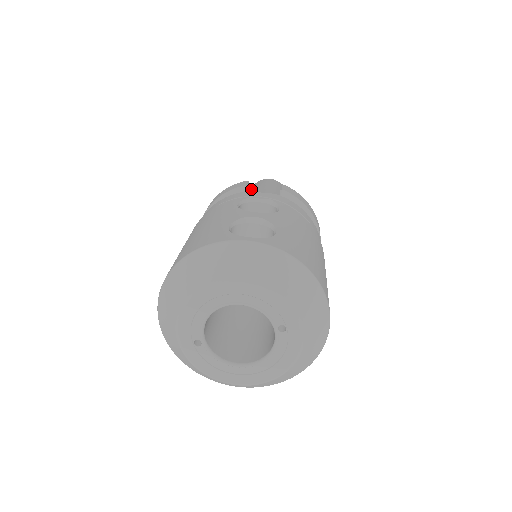
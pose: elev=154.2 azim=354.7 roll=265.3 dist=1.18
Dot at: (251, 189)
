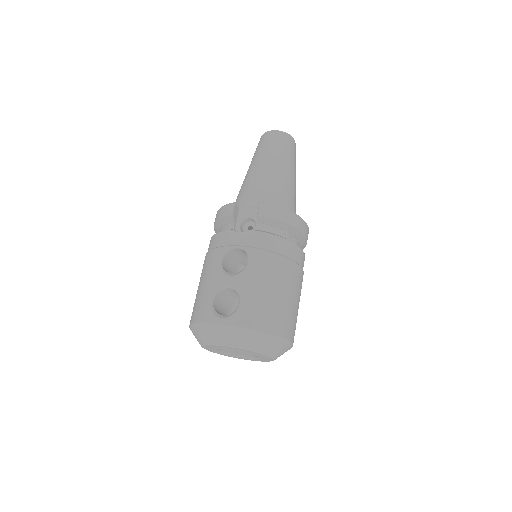
Dot at: (250, 171)
